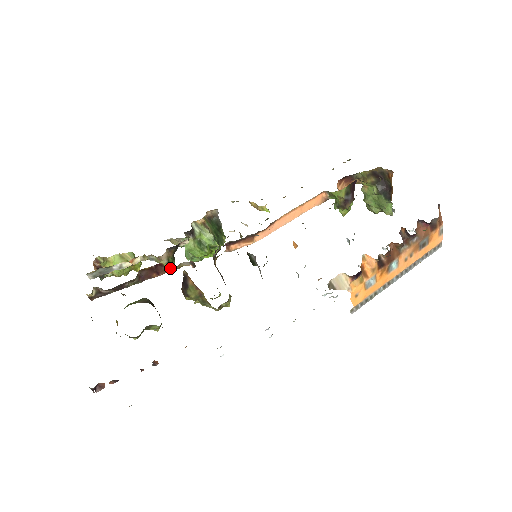
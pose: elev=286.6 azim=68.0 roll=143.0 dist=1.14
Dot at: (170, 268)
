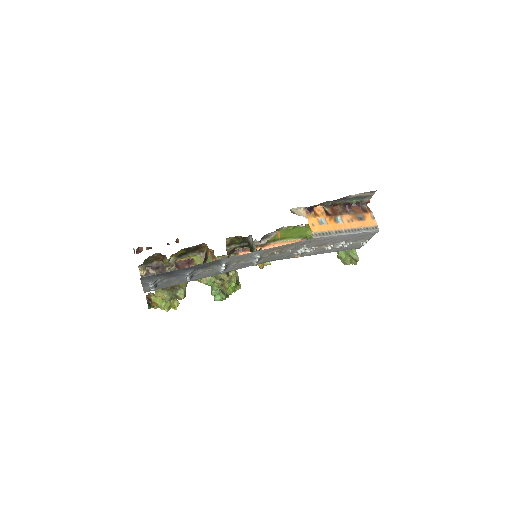
Dot at: (197, 261)
